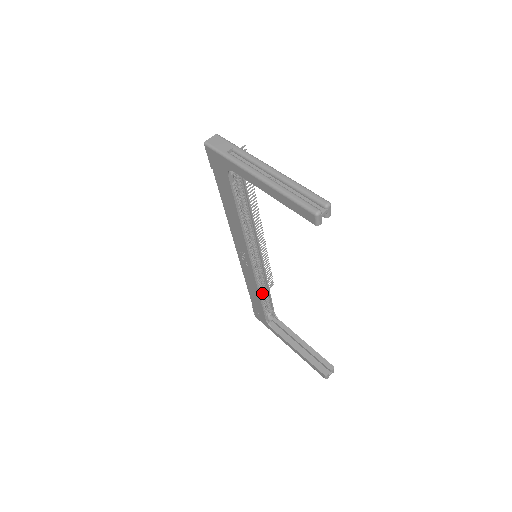
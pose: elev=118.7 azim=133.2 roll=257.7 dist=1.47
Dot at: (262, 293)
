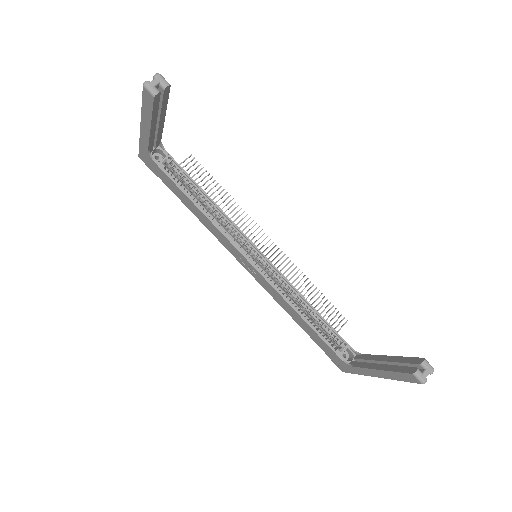
Dot at: (308, 316)
